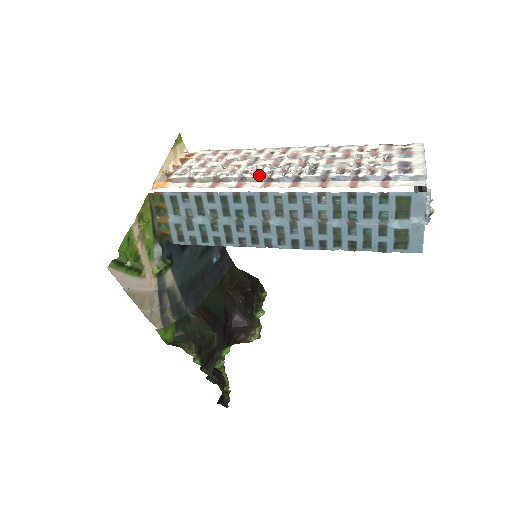
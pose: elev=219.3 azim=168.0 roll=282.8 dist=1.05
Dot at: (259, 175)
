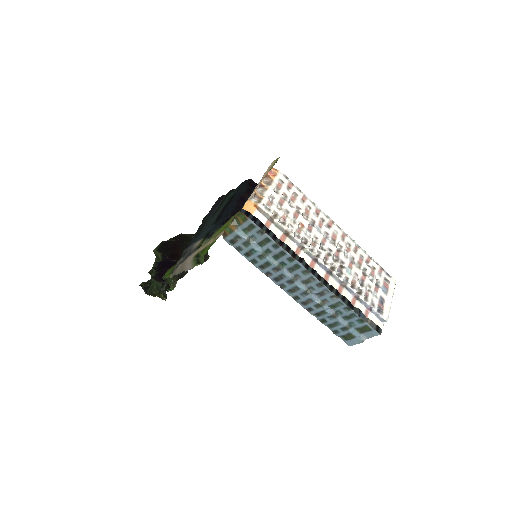
Dot at: (312, 252)
